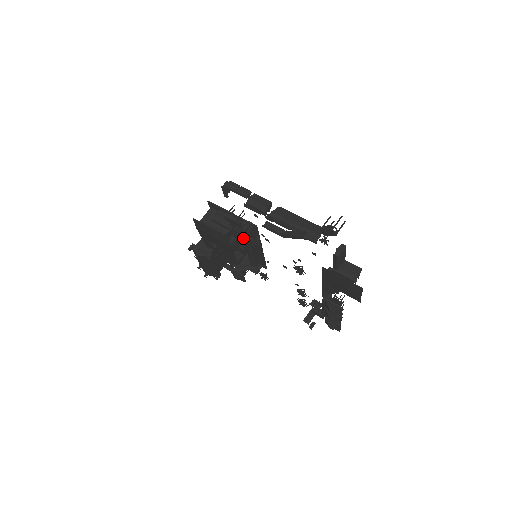
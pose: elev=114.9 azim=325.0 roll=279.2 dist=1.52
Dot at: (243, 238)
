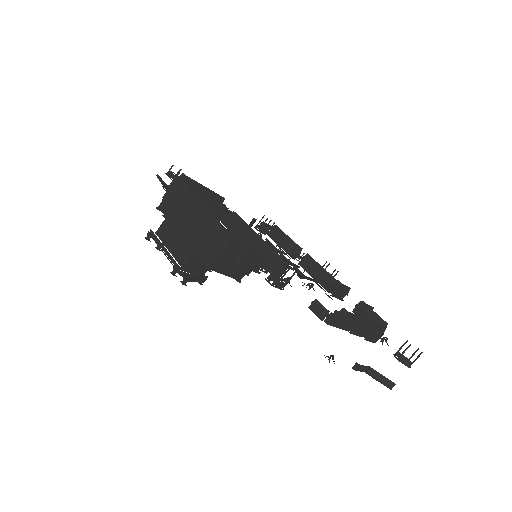
Dot at: occluded
